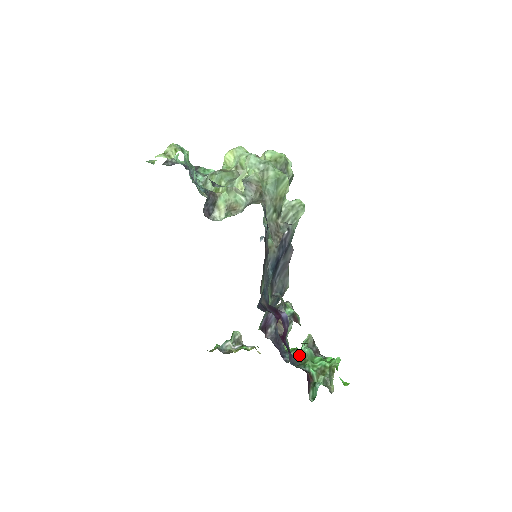
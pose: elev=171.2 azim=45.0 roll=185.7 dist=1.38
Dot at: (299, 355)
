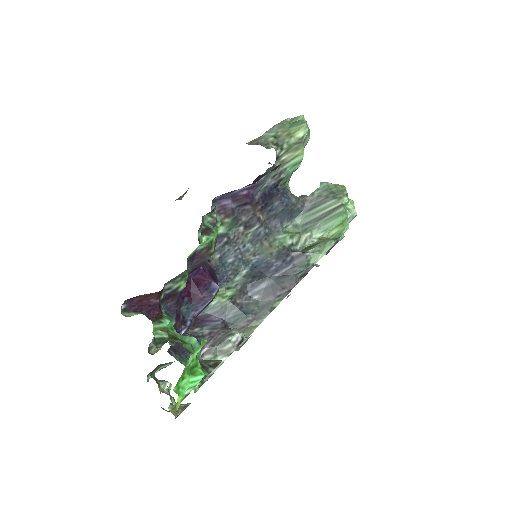
Dot at: occluded
